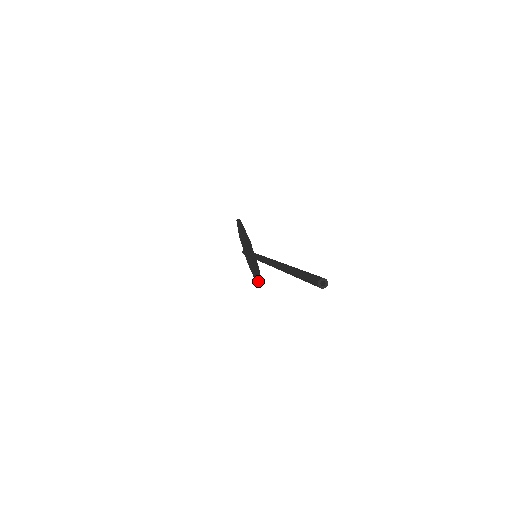
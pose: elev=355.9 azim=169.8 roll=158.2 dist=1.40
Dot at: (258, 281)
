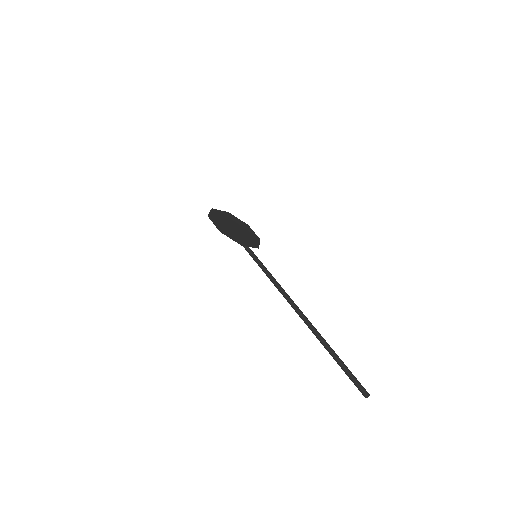
Dot at: (253, 233)
